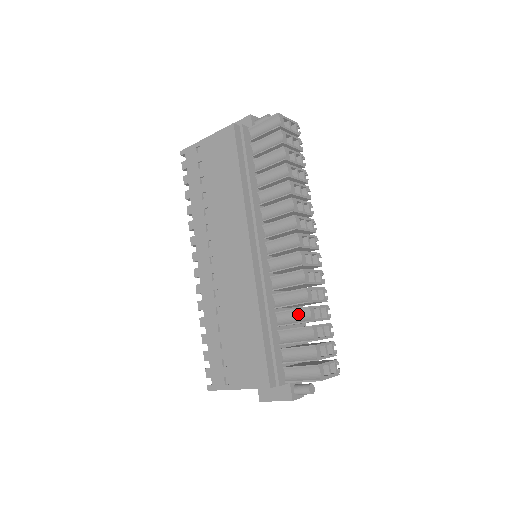
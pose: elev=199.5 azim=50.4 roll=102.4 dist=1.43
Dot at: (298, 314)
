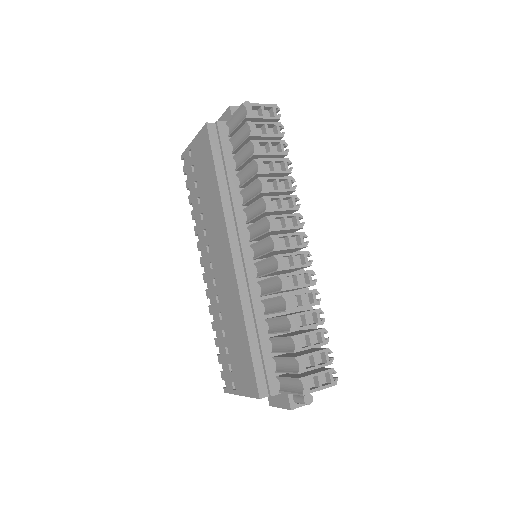
Dot at: (281, 322)
